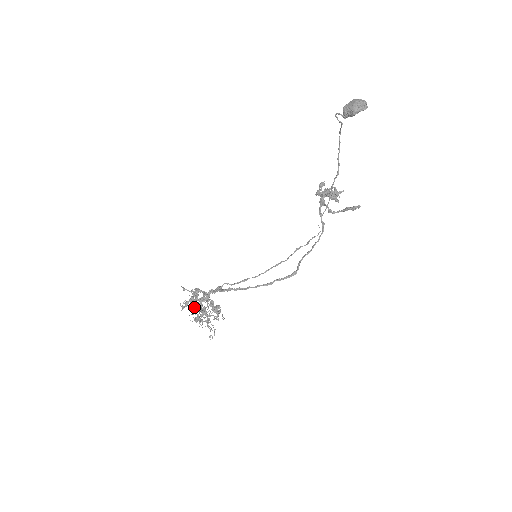
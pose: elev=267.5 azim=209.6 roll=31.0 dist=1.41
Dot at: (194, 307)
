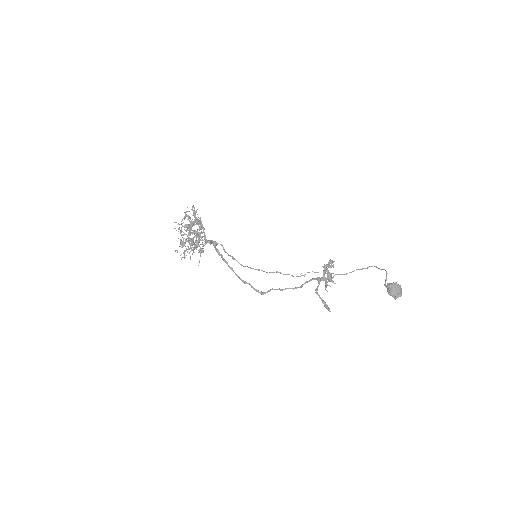
Dot at: (185, 218)
